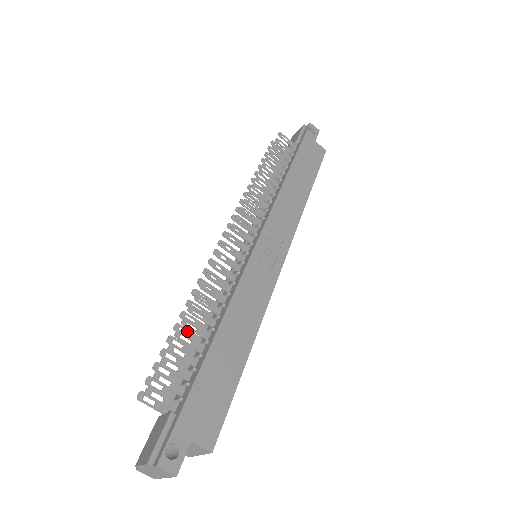
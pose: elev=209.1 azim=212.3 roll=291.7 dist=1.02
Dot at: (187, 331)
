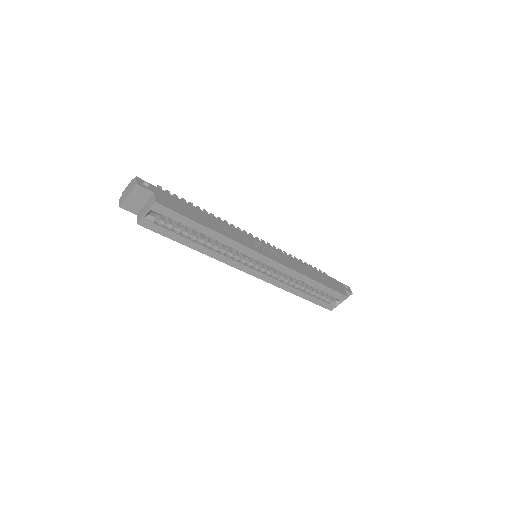
Dot at: occluded
